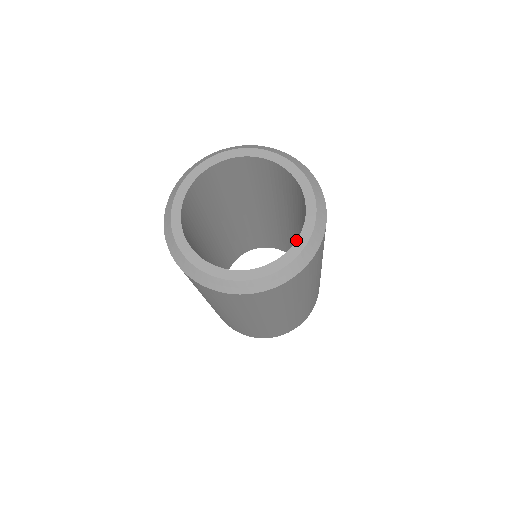
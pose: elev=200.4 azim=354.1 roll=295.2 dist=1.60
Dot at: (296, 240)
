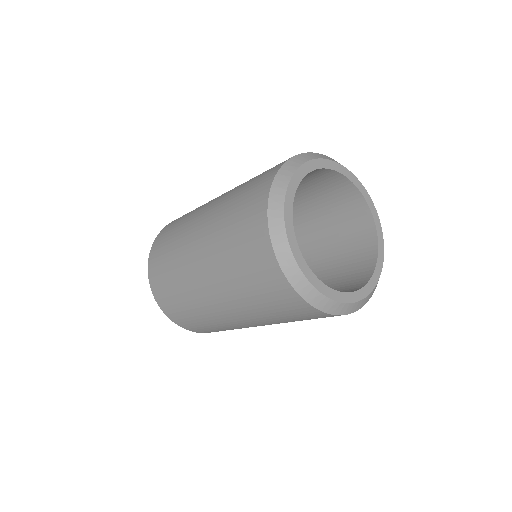
Dot at: (347, 292)
